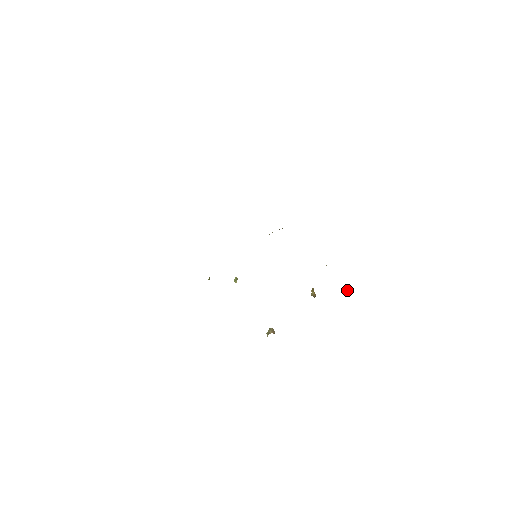
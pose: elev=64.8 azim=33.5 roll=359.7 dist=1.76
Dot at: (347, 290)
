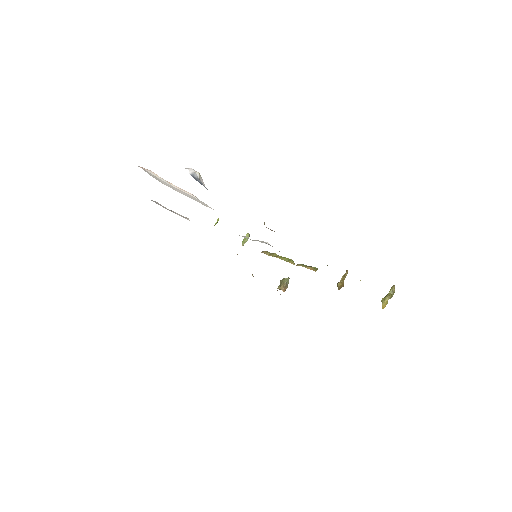
Dot at: (385, 300)
